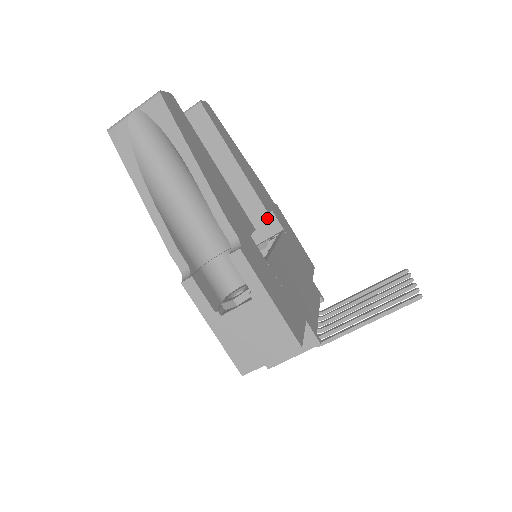
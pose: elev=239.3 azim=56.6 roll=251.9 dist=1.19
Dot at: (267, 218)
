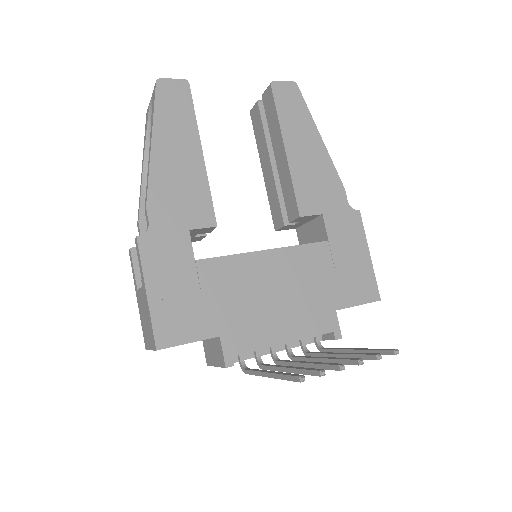
Dot at: (319, 222)
